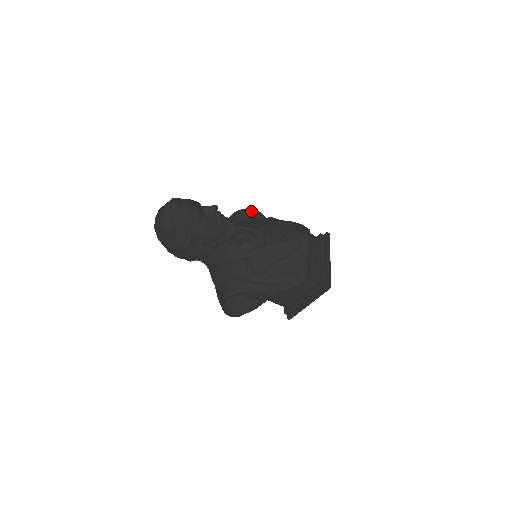
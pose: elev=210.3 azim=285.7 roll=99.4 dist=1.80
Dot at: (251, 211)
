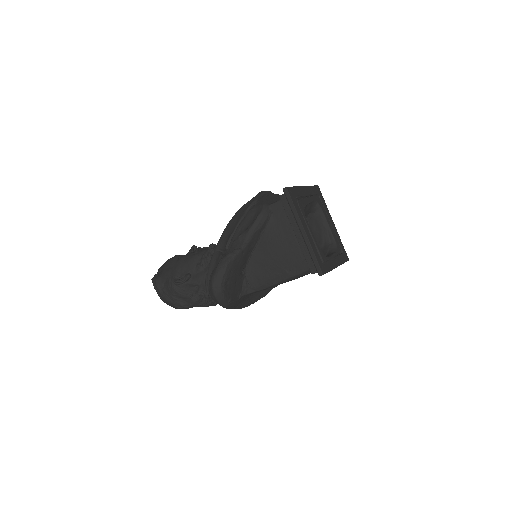
Dot at: occluded
